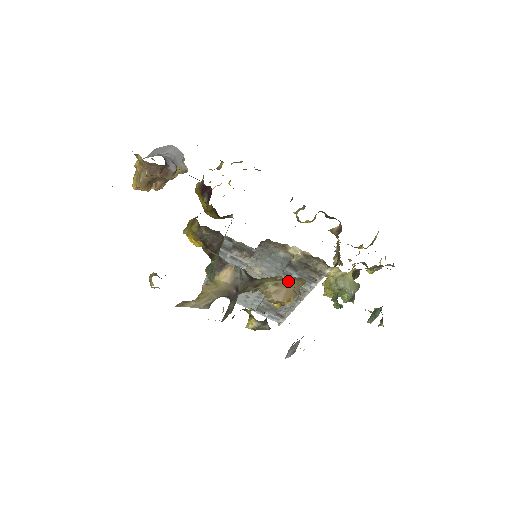
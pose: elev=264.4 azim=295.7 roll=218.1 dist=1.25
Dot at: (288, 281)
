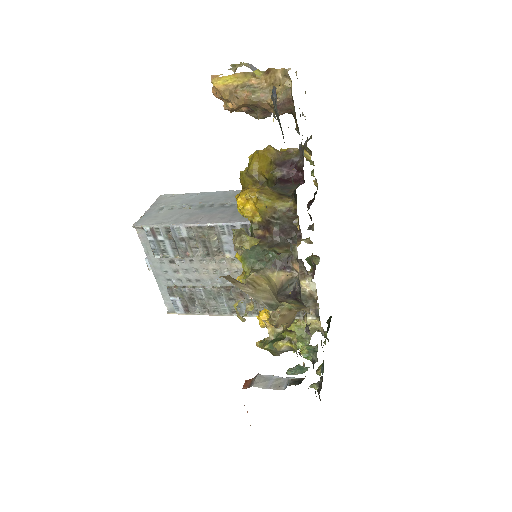
Dot at: occluded
